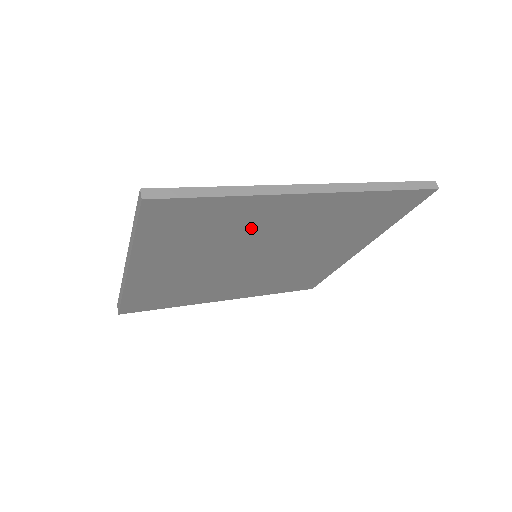
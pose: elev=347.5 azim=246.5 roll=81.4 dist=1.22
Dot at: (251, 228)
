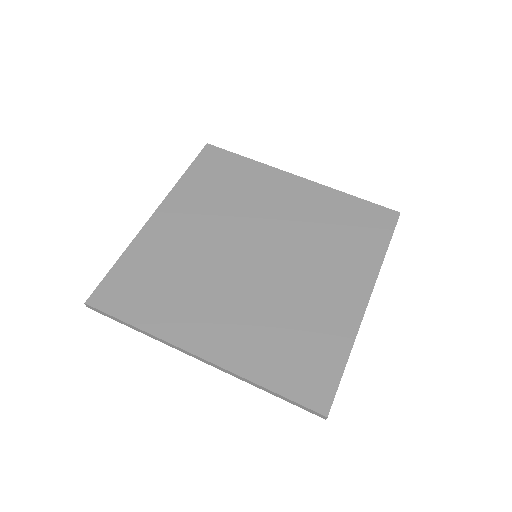
Dot at: occluded
